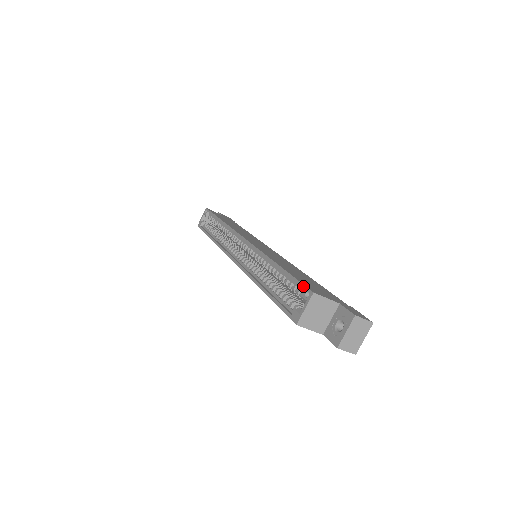
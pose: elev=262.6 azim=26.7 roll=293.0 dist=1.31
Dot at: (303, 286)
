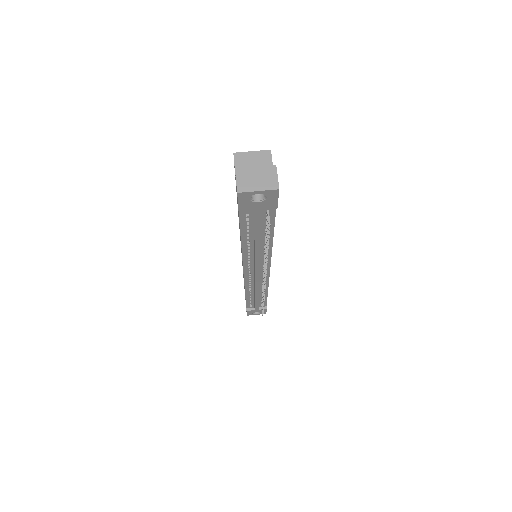
Dot at: occluded
